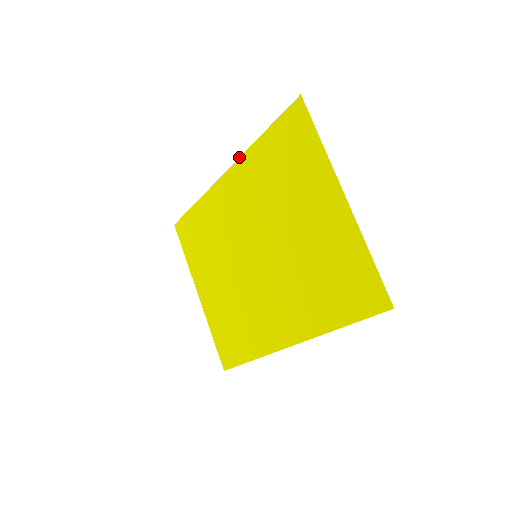
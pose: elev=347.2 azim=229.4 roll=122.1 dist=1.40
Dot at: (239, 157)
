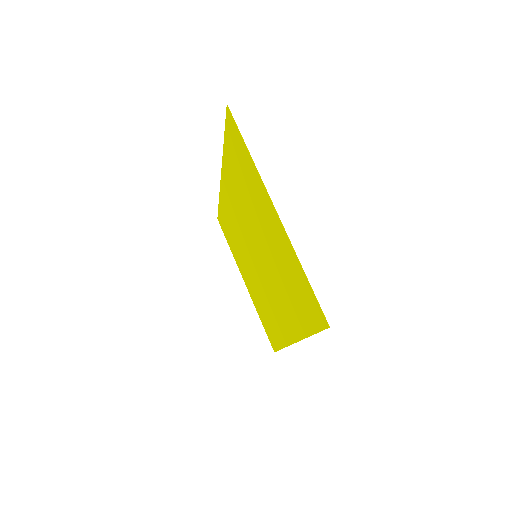
Dot at: occluded
